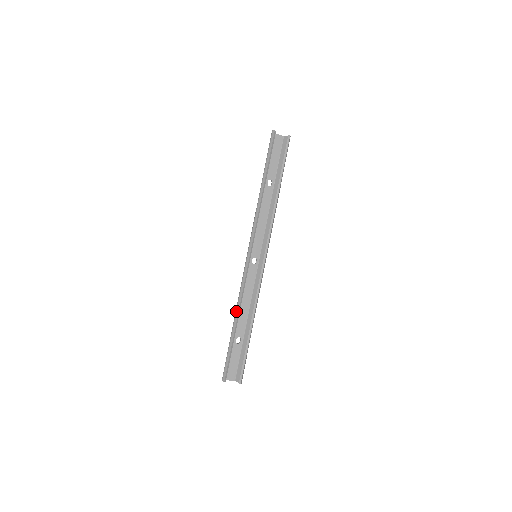
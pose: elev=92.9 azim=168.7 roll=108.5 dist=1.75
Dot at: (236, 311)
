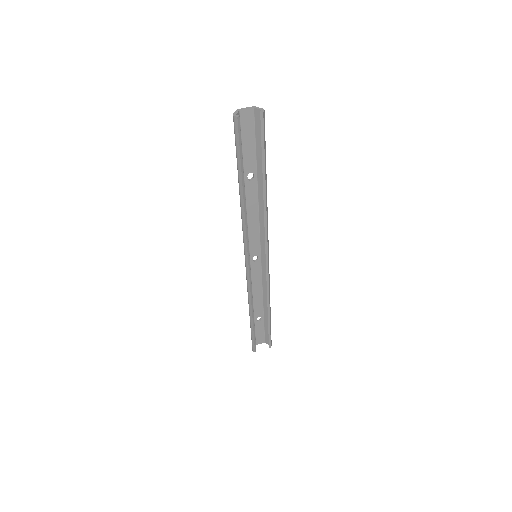
Dot at: (249, 307)
